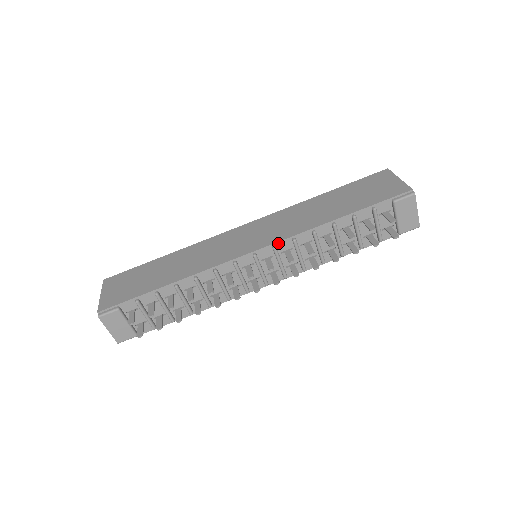
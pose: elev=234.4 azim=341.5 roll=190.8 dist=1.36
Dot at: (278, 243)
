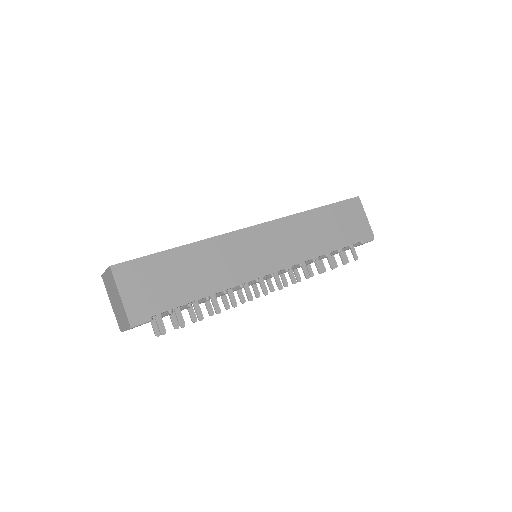
Dot at: (291, 266)
